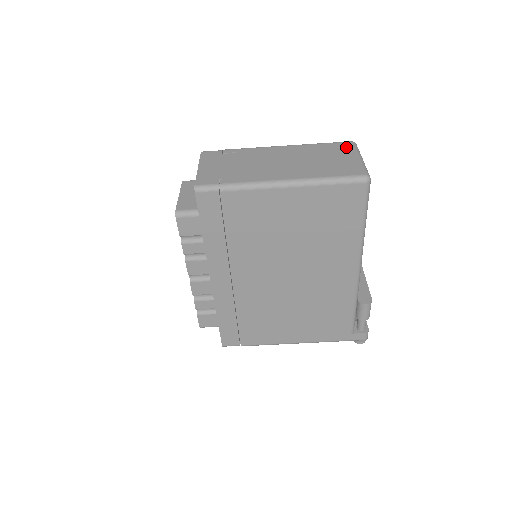
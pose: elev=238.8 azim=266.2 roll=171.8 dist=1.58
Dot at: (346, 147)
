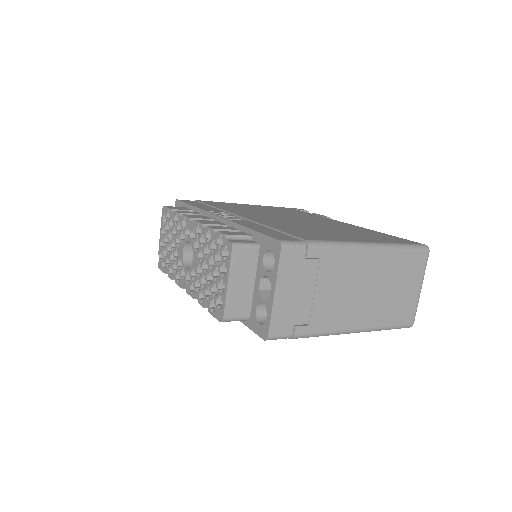
Dot at: (420, 265)
